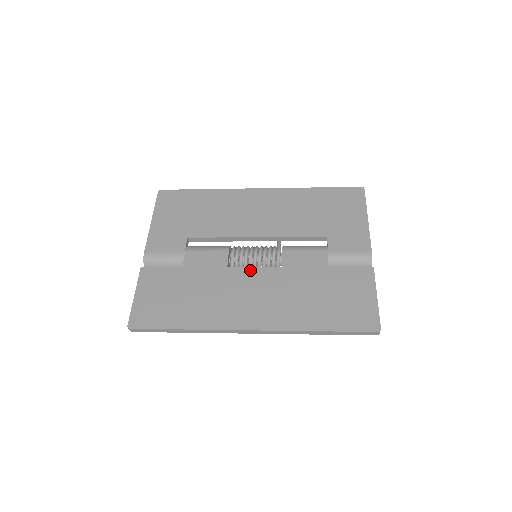
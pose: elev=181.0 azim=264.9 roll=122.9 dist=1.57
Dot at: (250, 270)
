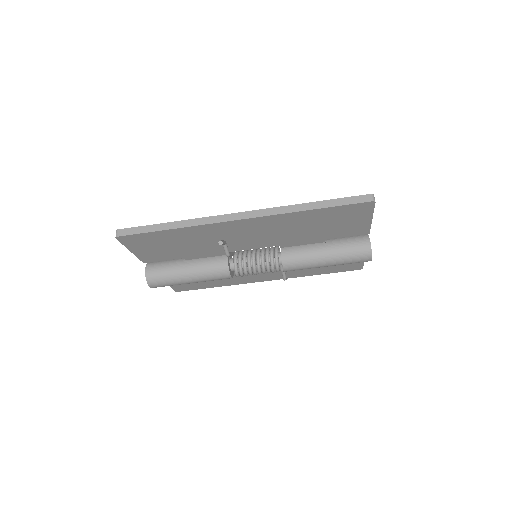
Dot at: occluded
